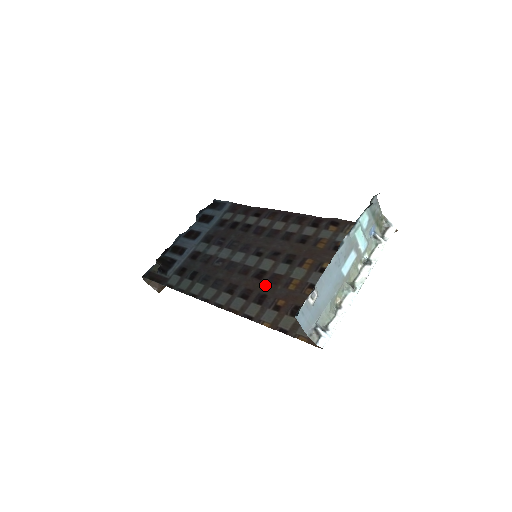
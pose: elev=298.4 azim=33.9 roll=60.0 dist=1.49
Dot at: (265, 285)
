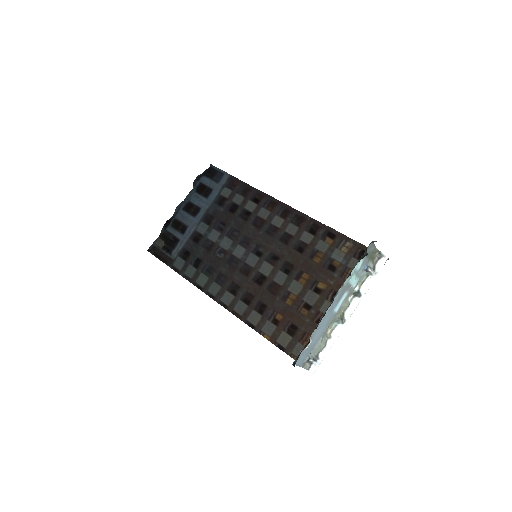
Dot at: (265, 293)
